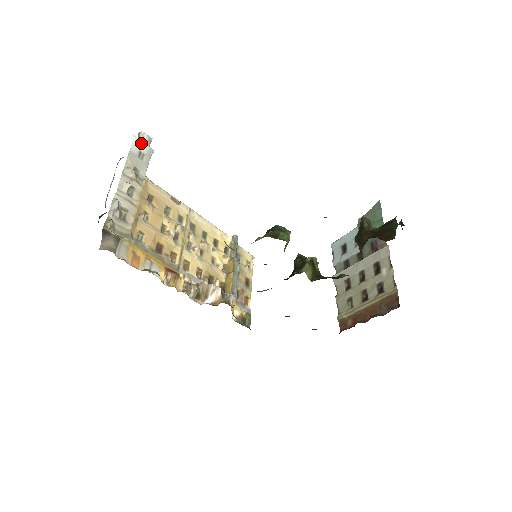
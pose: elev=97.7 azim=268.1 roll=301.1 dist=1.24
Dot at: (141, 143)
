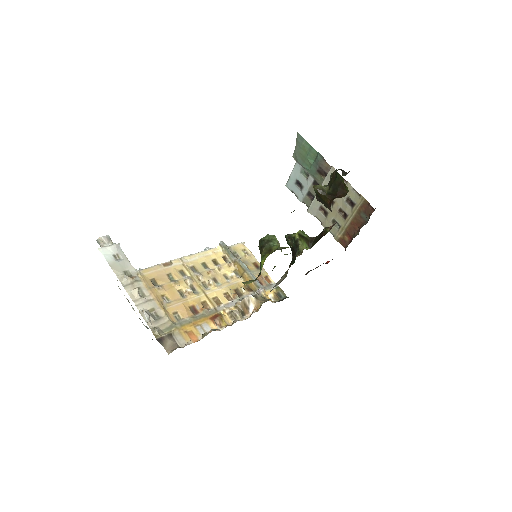
Dot at: (107, 248)
